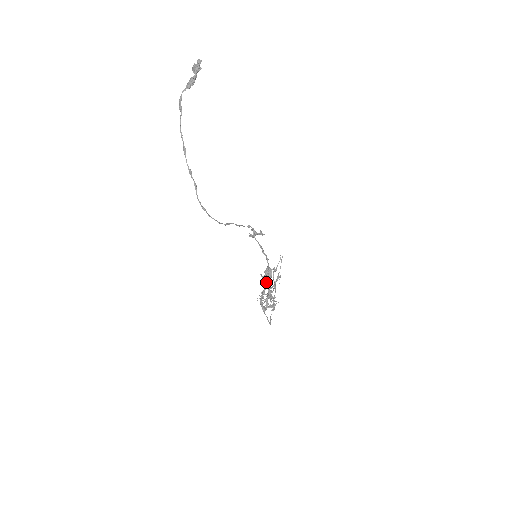
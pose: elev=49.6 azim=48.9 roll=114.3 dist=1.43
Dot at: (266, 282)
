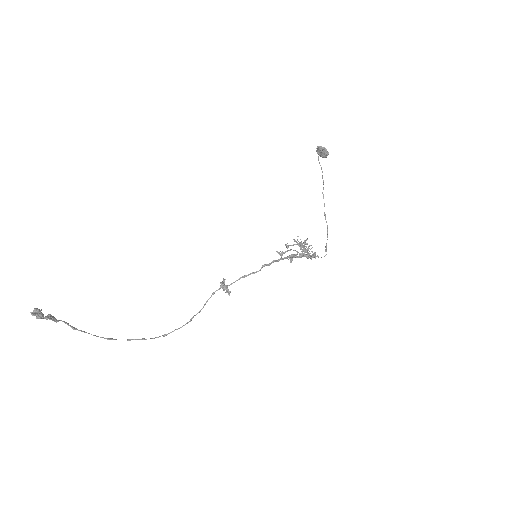
Dot at: (289, 250)
